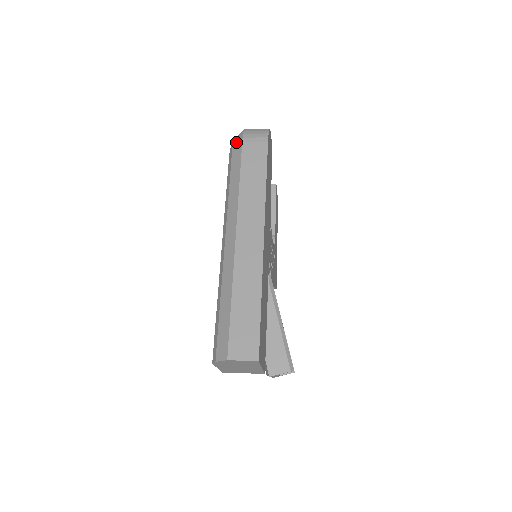
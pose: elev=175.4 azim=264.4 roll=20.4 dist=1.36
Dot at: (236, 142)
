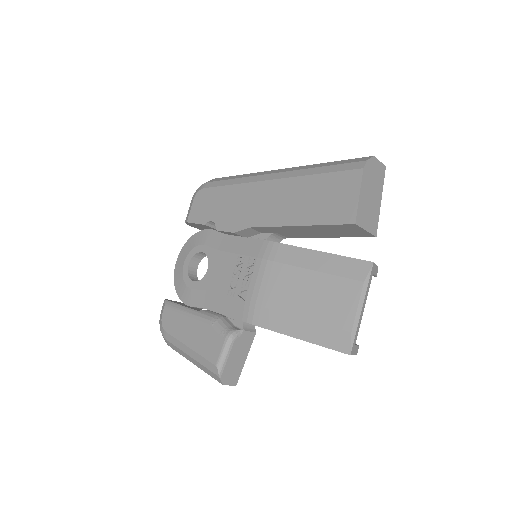
Dot at: (208, 181)
